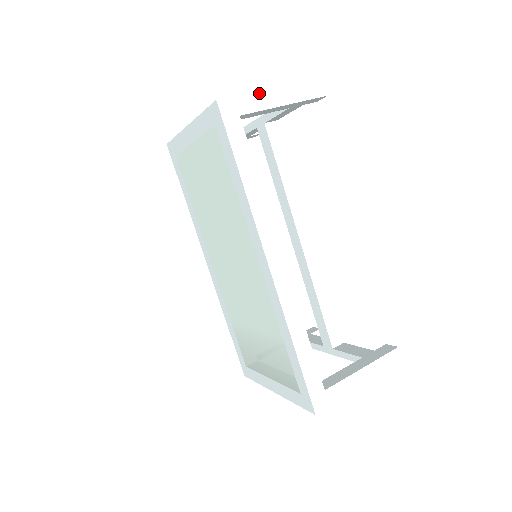
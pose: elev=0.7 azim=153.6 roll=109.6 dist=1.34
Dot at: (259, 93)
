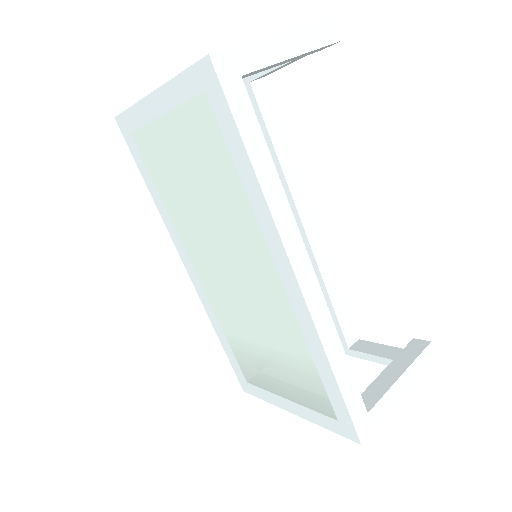
Dot at: (261, 41)
